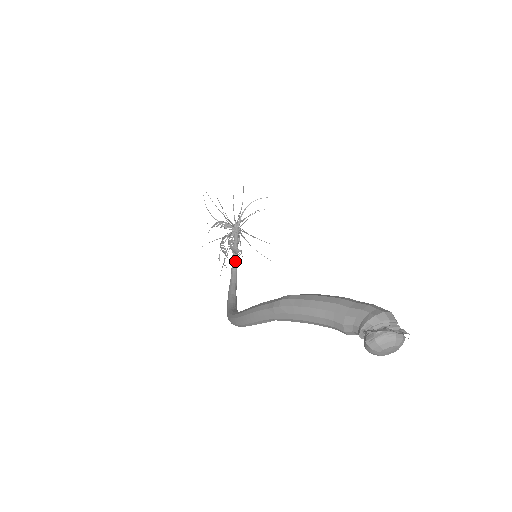
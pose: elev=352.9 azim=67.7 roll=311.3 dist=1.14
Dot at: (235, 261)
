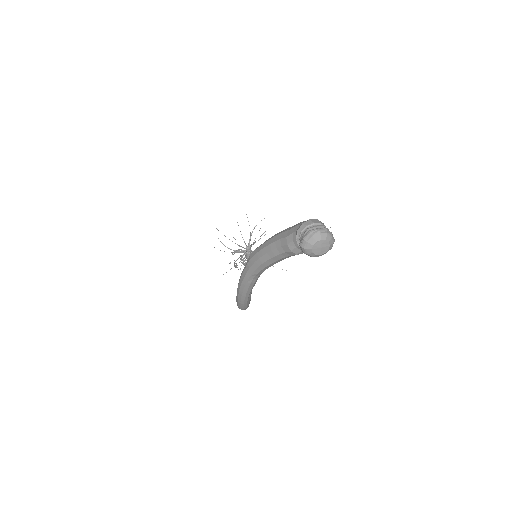
Dot at: occluded
